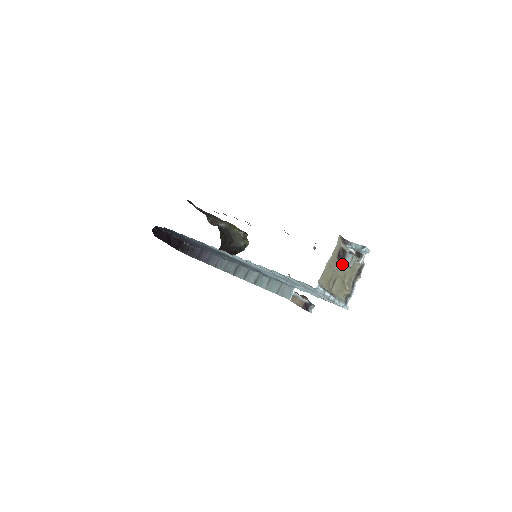
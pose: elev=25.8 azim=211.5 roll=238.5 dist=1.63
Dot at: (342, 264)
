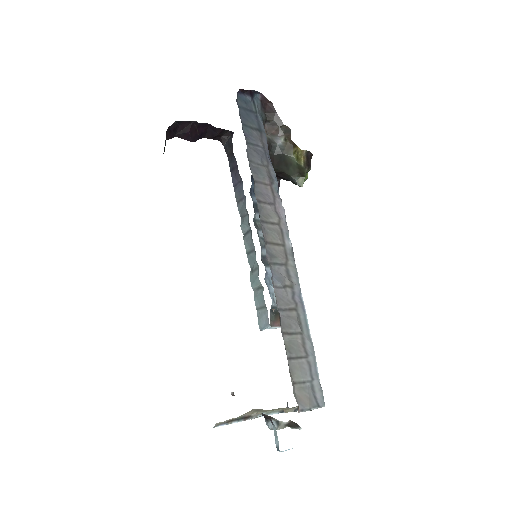
Dot at: occluded
